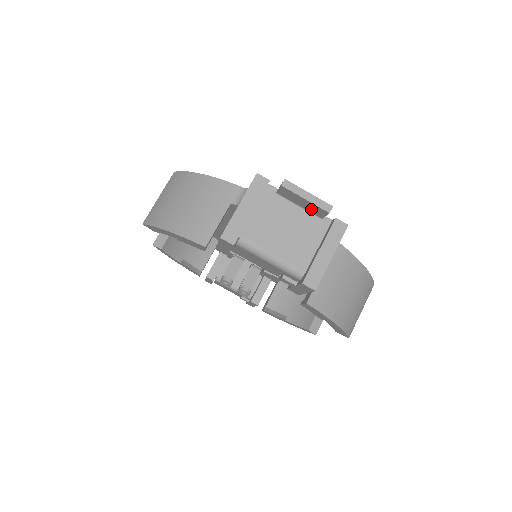
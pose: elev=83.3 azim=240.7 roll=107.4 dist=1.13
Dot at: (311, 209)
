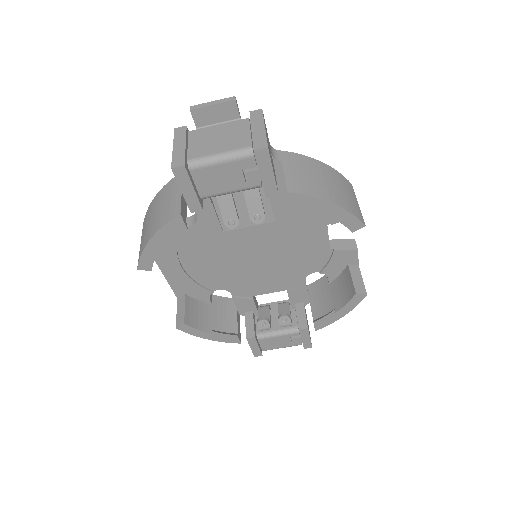
Dot at: (225, 115)
